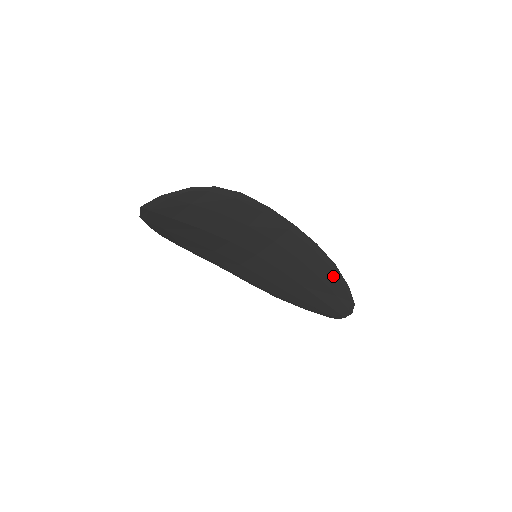
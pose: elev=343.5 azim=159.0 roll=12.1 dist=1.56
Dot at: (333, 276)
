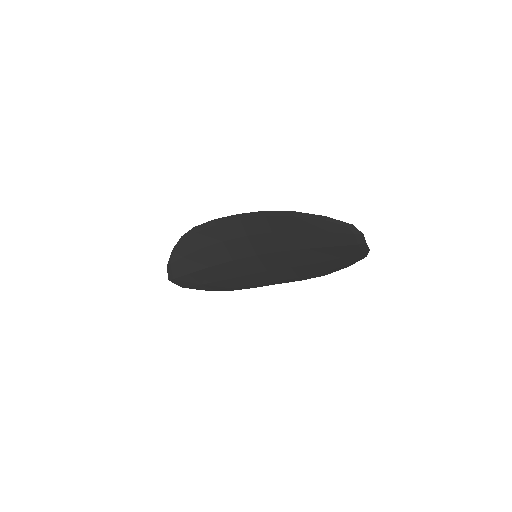
Dot at: (304, 220)
